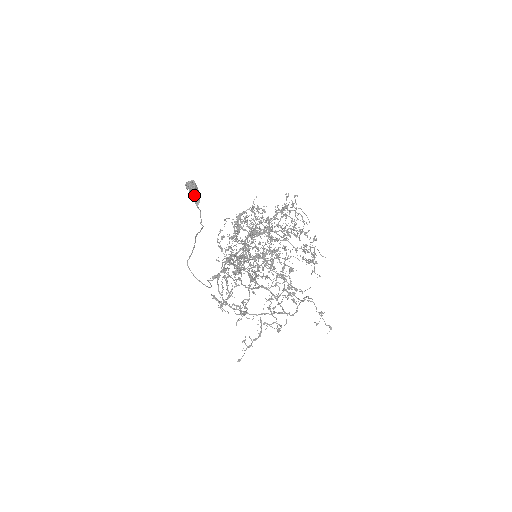
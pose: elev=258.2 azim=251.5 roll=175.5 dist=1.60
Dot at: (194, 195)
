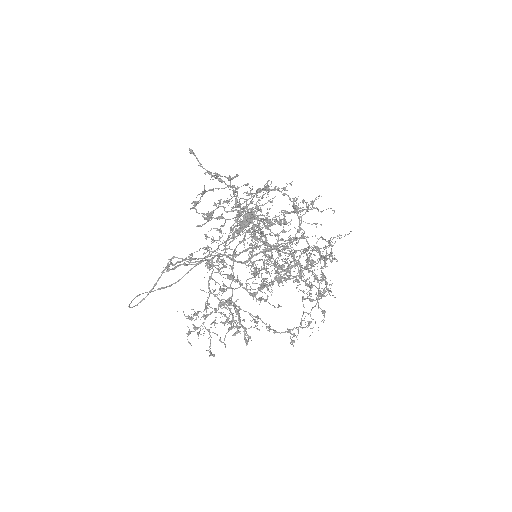
Dot at: (240, 229)
